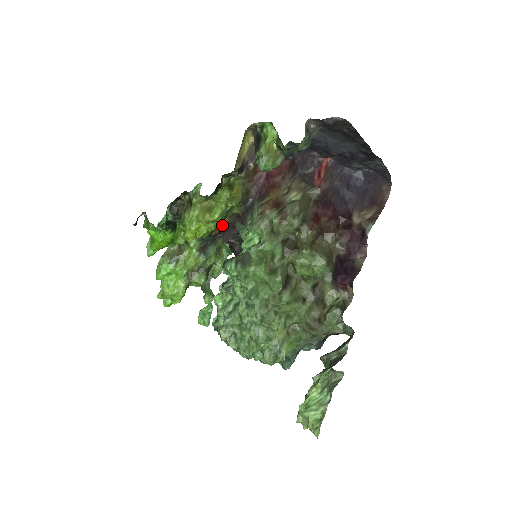
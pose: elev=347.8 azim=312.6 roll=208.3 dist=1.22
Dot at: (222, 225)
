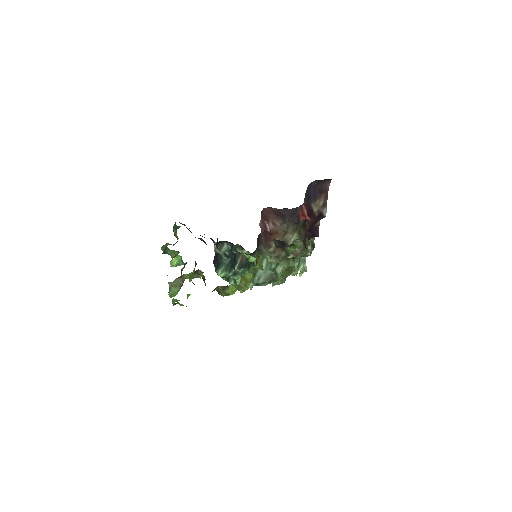
Dot at: occluded
